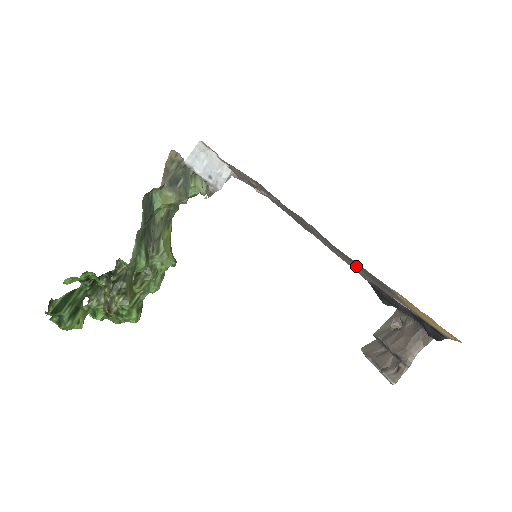
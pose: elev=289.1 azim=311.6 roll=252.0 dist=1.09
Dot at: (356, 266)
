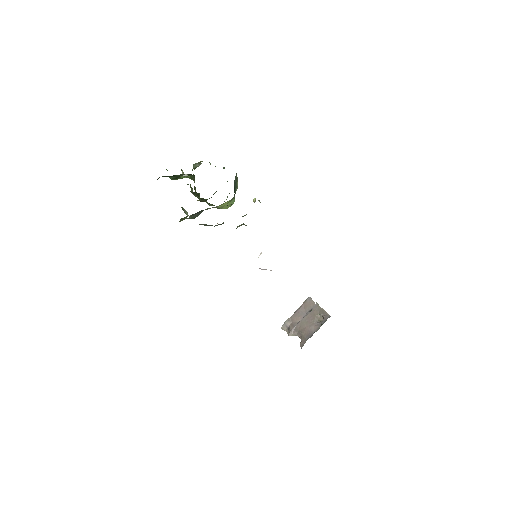
Dot at: occluded
